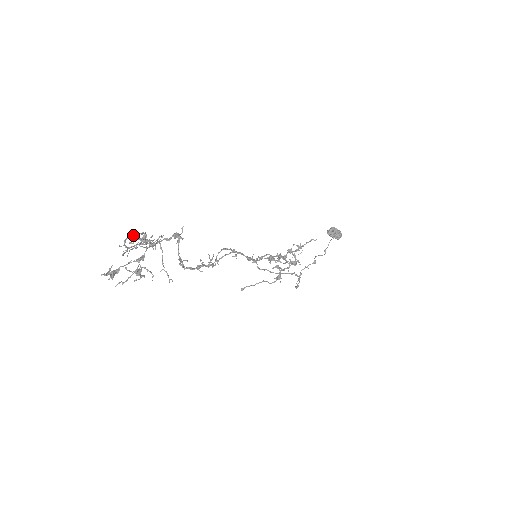
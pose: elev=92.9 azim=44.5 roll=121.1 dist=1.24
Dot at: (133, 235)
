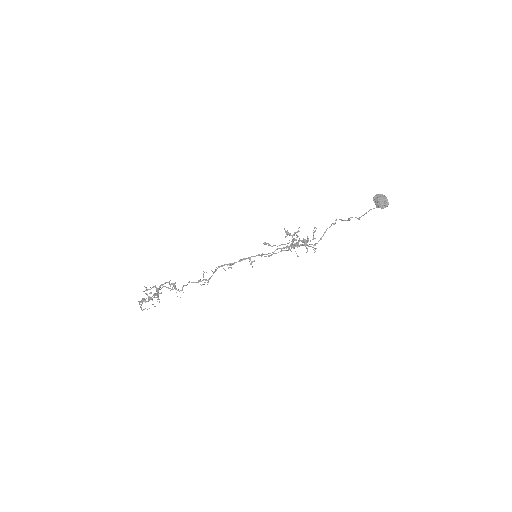
Dot at: occluded
